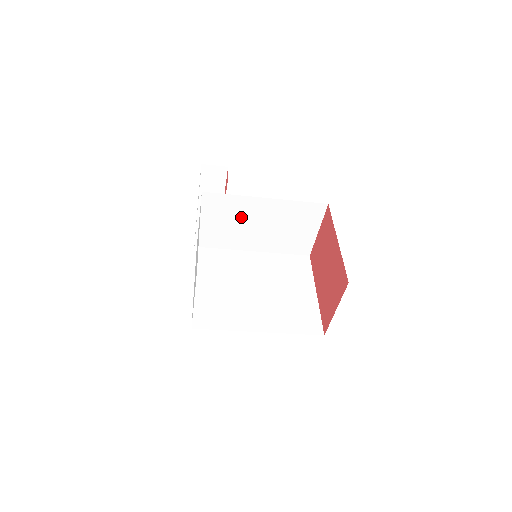
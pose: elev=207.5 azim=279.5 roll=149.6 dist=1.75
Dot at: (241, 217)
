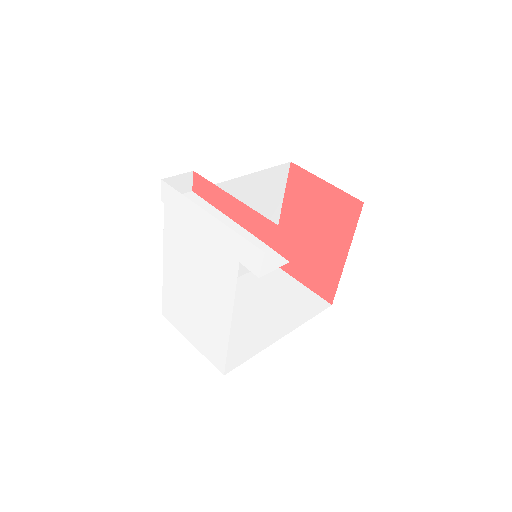
Dot at: occluded
